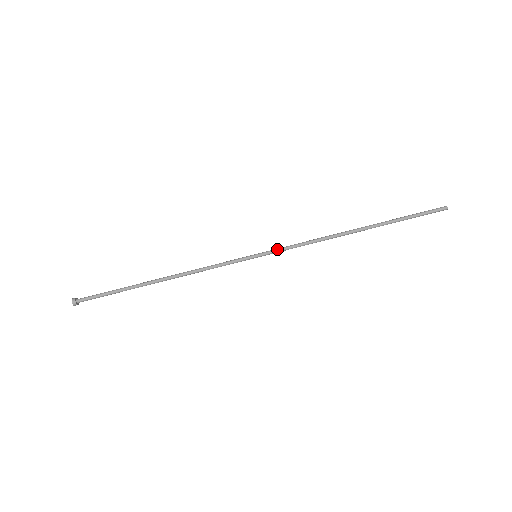
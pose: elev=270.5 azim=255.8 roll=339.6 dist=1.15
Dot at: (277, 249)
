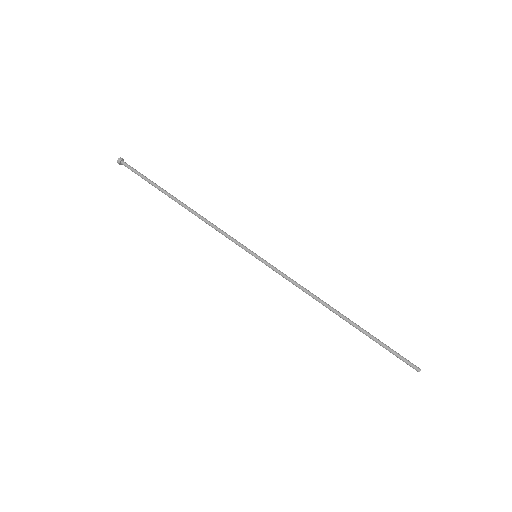
Dot at: occluded
